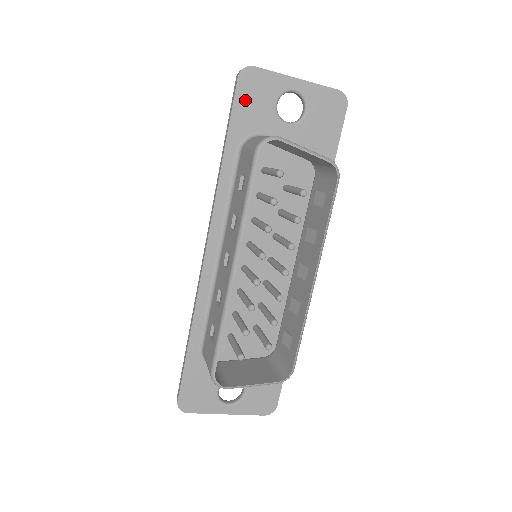
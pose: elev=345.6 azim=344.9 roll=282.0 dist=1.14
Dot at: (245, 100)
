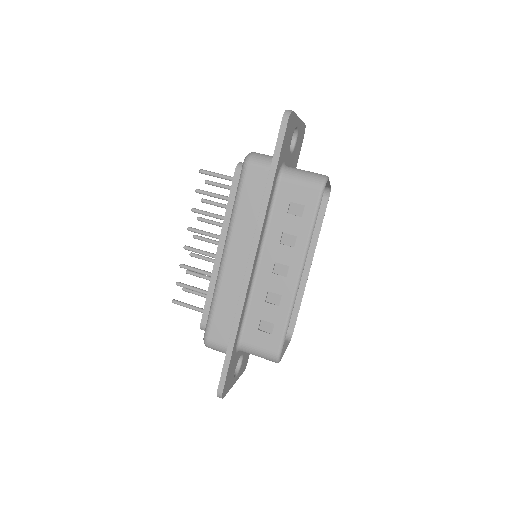
Dot at: (286, 138)
